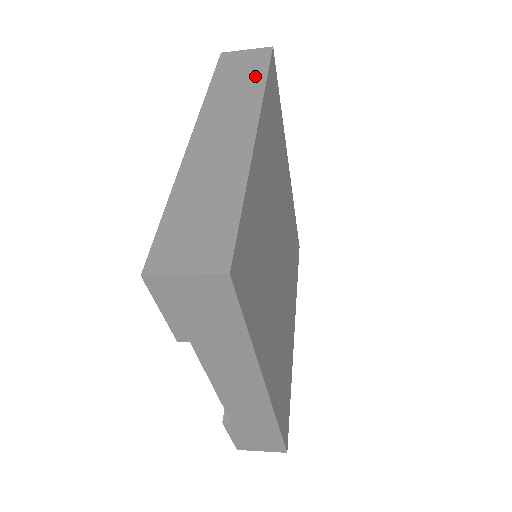
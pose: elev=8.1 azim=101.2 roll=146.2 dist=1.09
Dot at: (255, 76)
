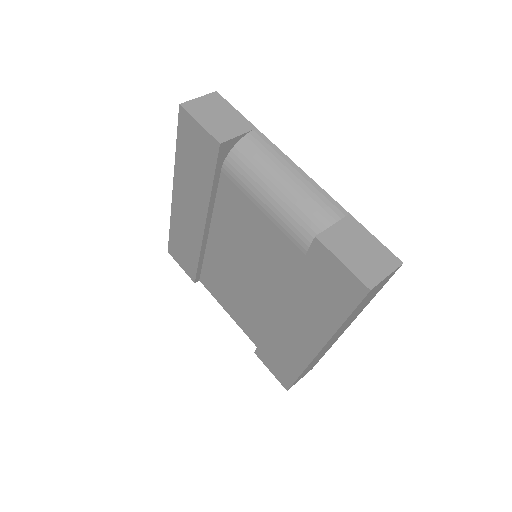
Dot at: occluded
